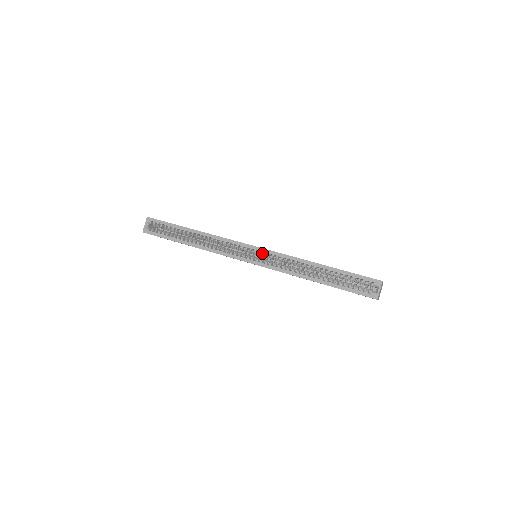
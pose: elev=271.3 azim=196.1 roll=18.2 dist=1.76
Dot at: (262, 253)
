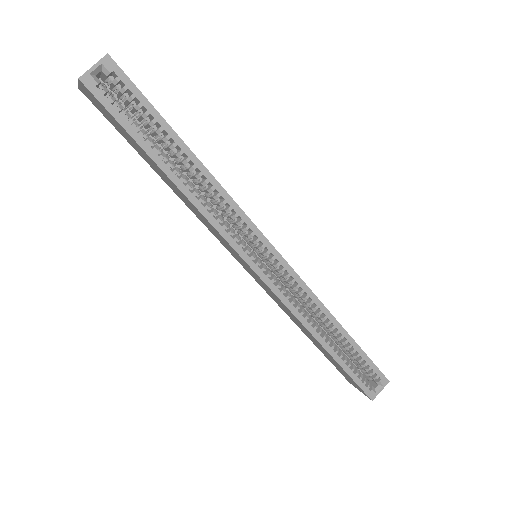
Dot at: (278, 265)
